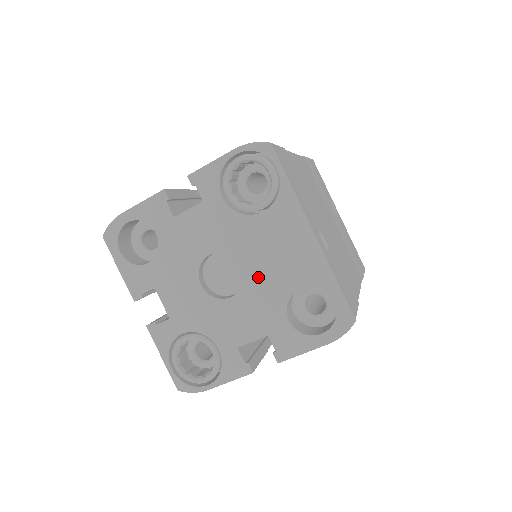
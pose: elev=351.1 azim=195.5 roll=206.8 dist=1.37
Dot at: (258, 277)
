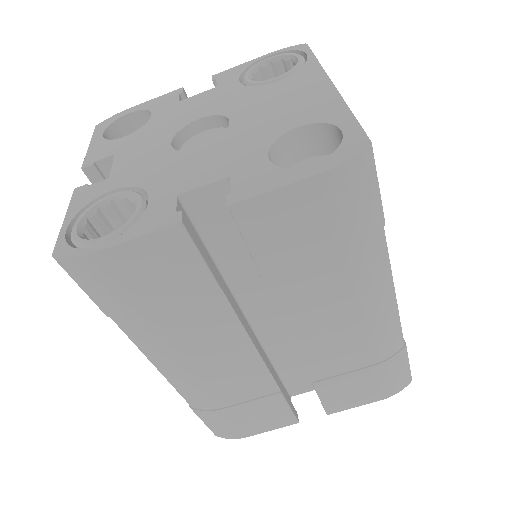
Dot at: (246, 126)
